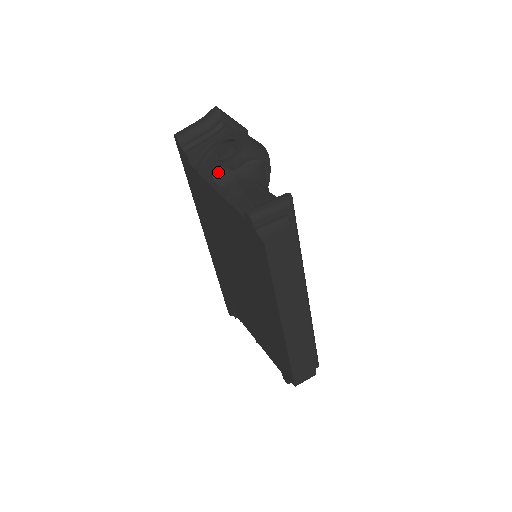
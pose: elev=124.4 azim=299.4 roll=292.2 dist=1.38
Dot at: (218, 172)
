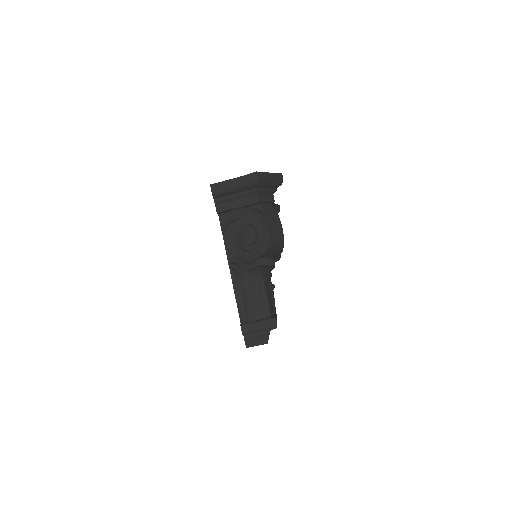
Dot at: (237, 253)
